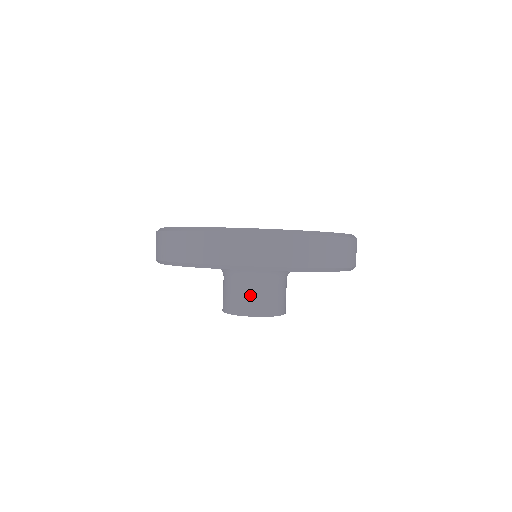
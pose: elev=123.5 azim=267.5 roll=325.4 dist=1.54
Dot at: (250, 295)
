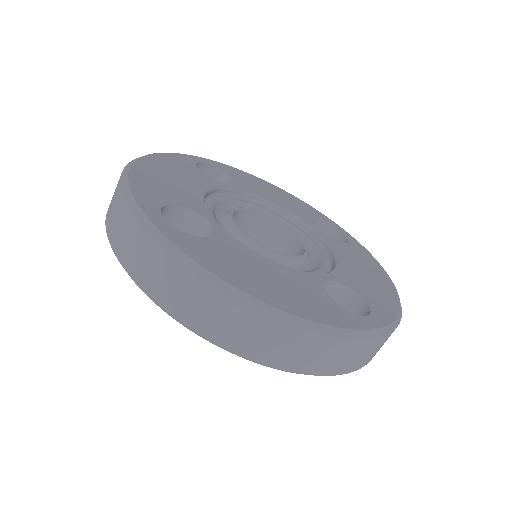
Dot at: occluded
